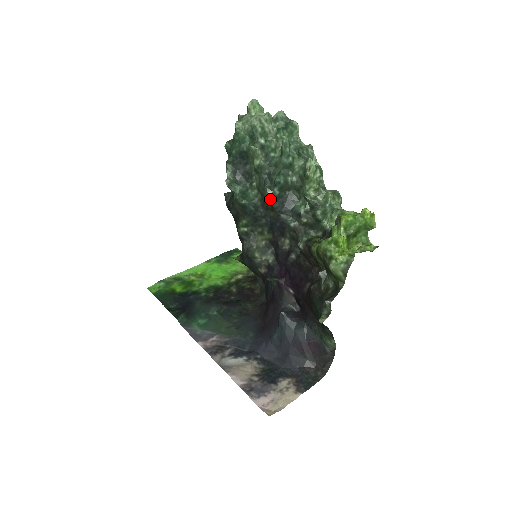
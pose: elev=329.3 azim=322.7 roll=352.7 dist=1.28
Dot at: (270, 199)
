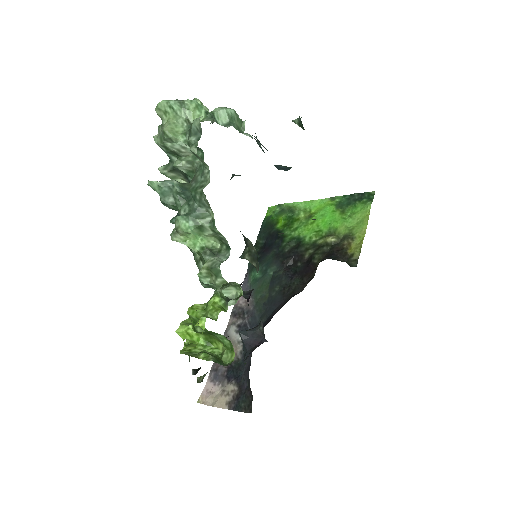
Dot at: occluded
